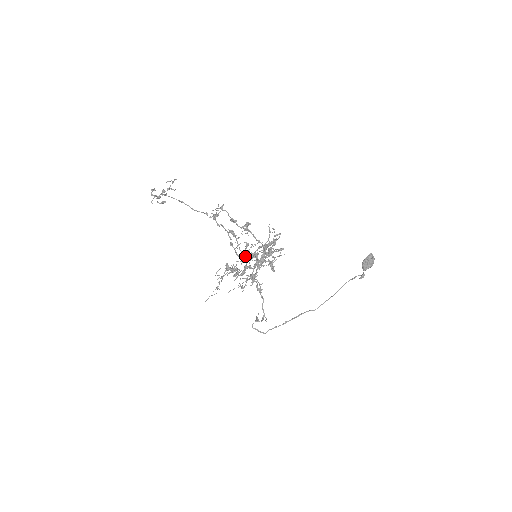
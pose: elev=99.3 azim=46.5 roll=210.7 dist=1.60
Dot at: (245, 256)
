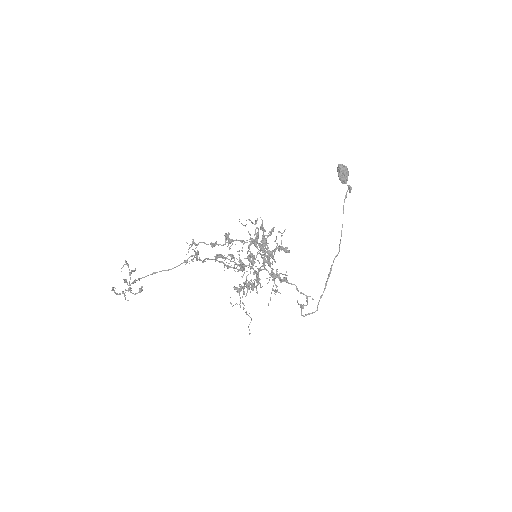
Dot at: (247, 265)
